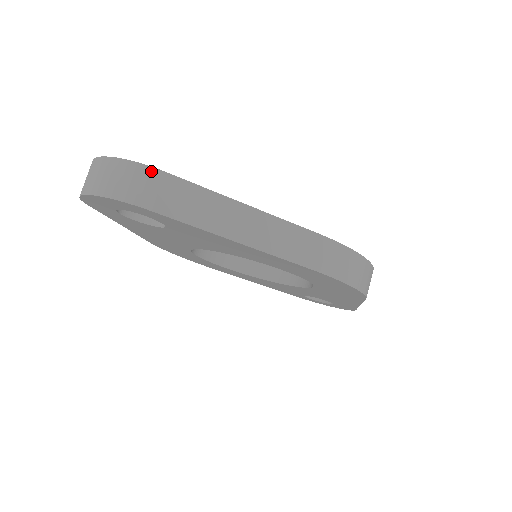
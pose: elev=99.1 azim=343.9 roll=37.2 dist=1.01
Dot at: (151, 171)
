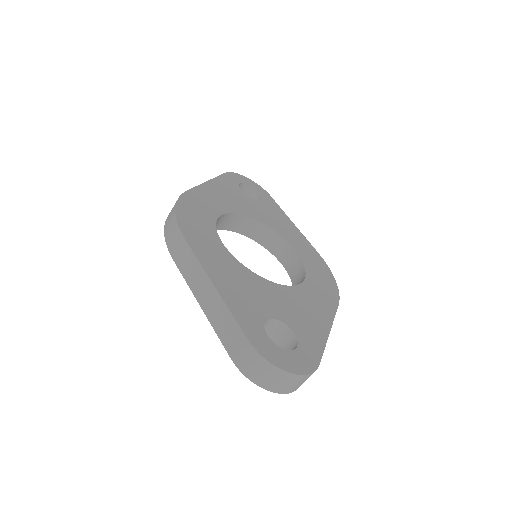
Dot at: occluded
